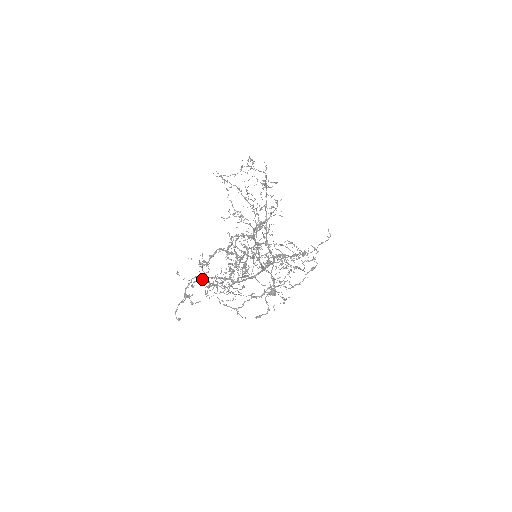
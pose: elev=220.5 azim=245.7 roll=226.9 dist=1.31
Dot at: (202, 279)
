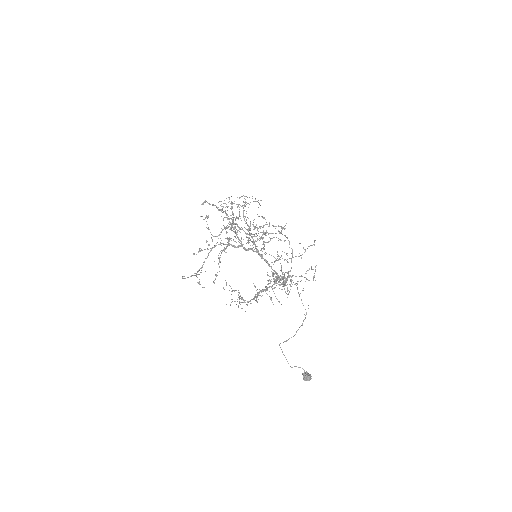
Dot at: (208, 249)
